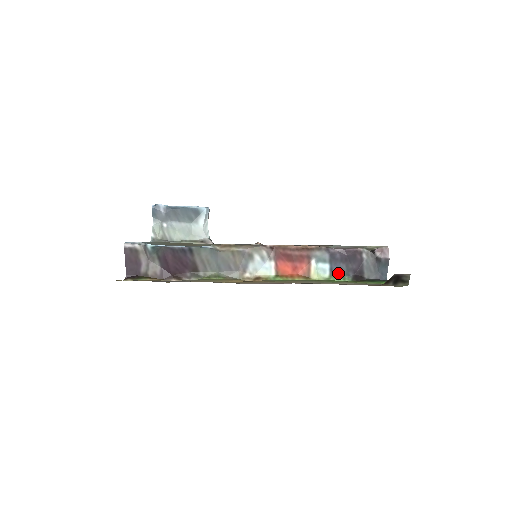
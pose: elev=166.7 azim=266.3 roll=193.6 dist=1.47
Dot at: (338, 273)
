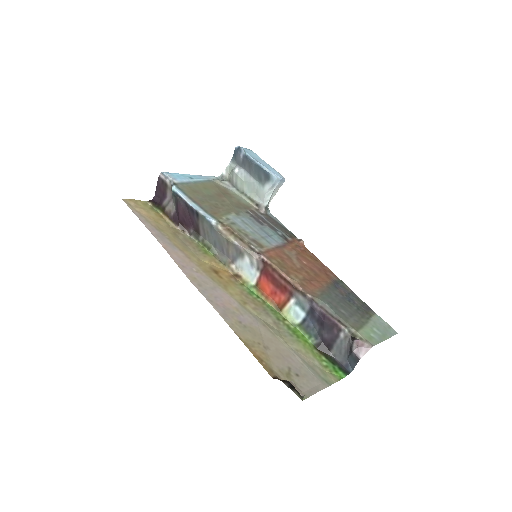
Dot at: (308, 328)
